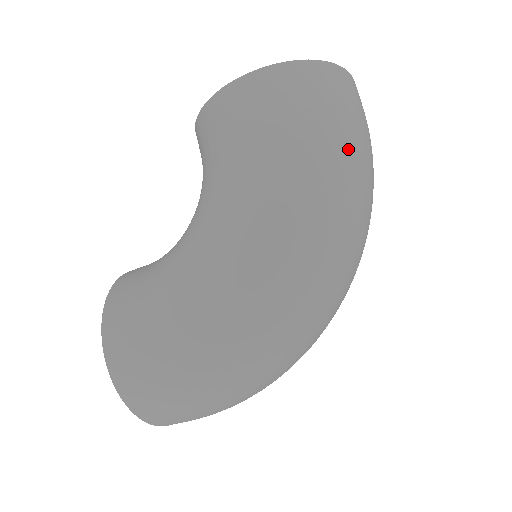
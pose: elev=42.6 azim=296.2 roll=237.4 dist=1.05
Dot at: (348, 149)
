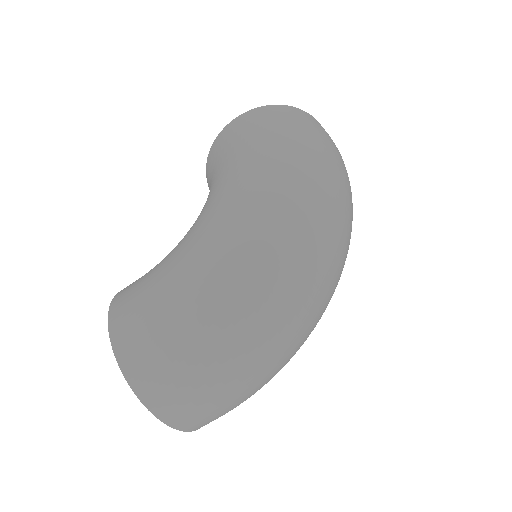
Dot at: (315, 142)
